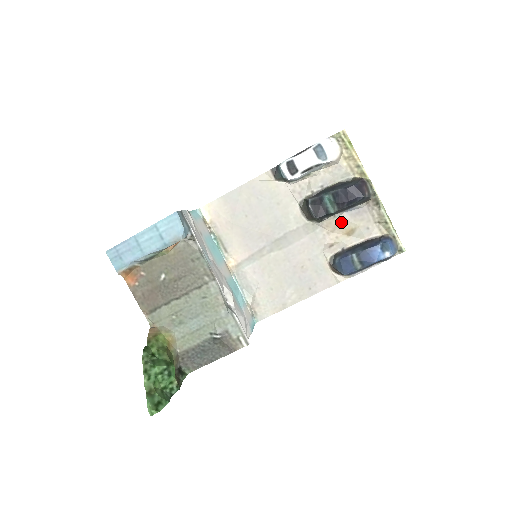
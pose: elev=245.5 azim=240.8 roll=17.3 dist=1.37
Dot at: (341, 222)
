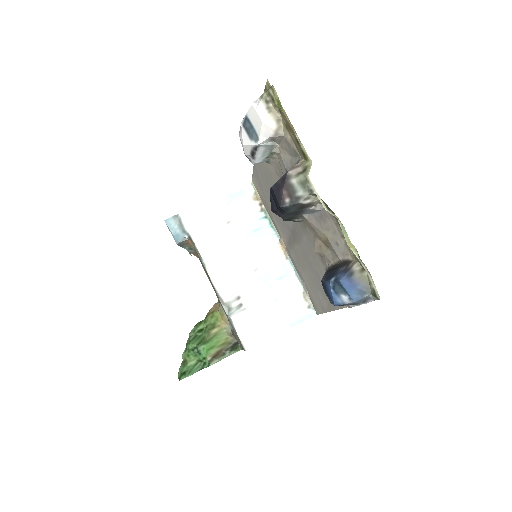
Dot at: (312, 227)
